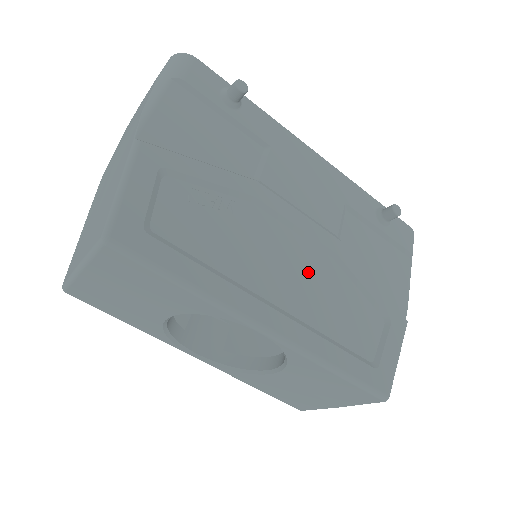
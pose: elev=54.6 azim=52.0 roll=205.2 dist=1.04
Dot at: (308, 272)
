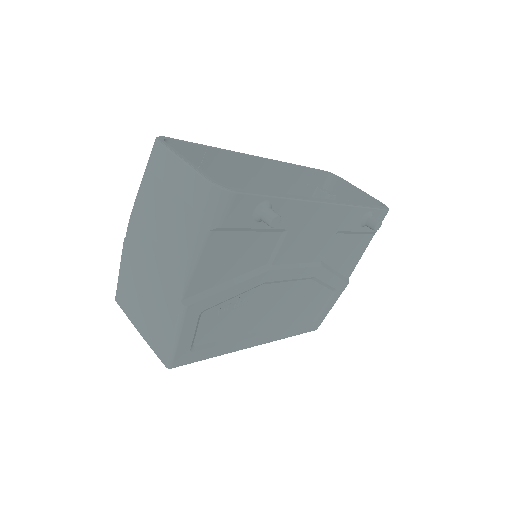
Dot at: (291, 299)
